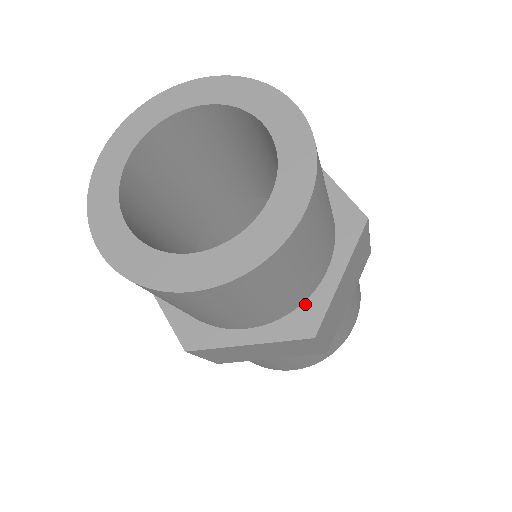
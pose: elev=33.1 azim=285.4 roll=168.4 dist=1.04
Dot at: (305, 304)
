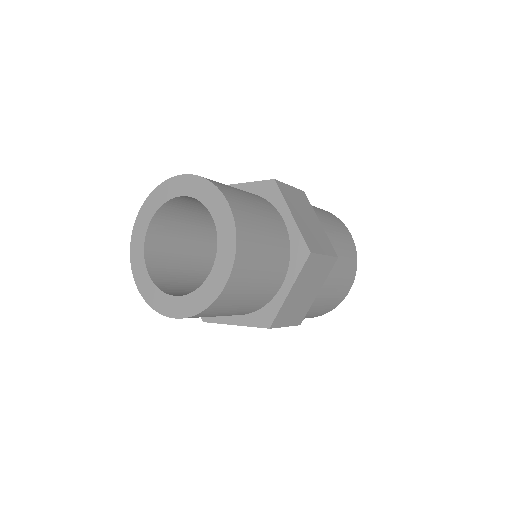
Dot at: (291, 245)
